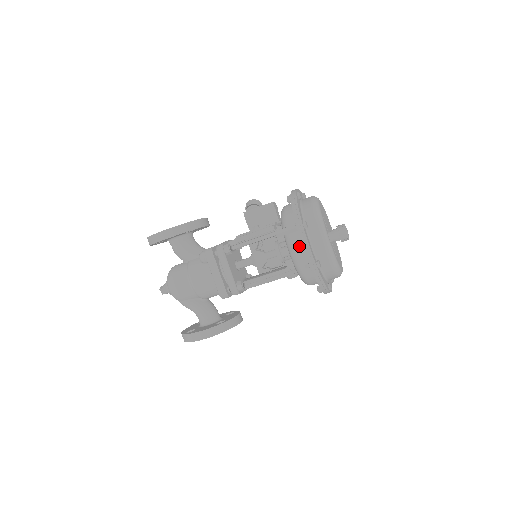
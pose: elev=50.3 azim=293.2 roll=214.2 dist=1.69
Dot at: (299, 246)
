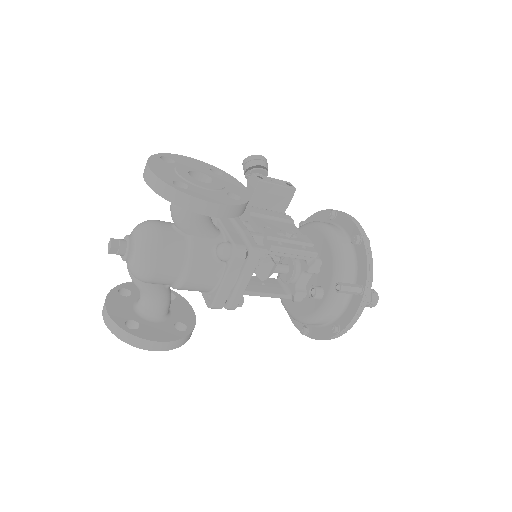
Dot at: (342, 304)
